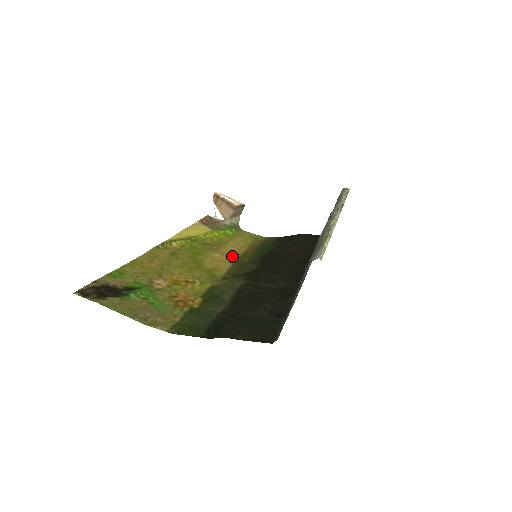
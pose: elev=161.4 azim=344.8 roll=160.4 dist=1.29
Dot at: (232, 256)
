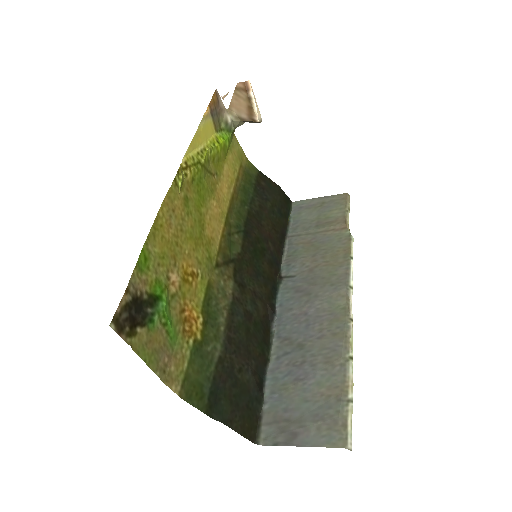
Dot at: (224, 205)
